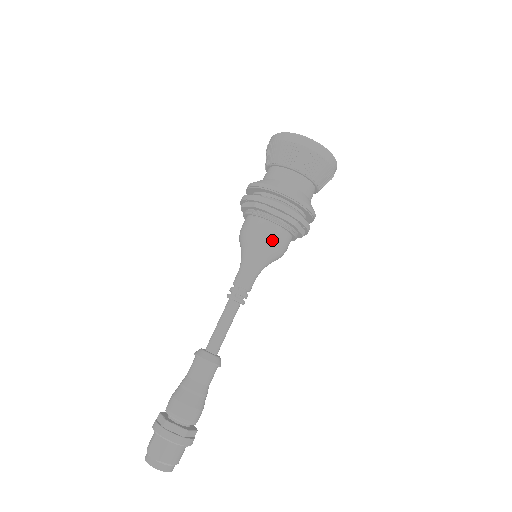
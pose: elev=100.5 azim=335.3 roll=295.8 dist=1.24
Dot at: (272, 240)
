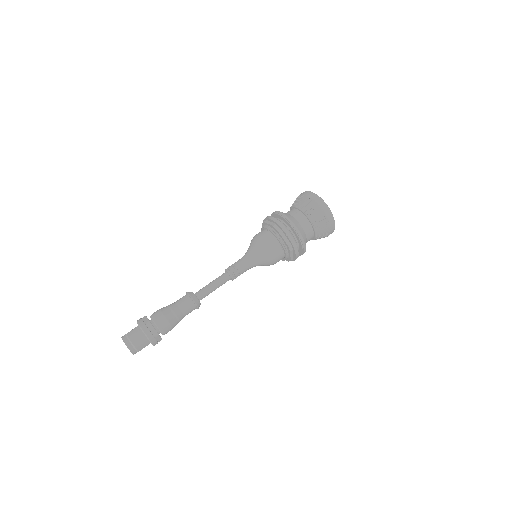
Dot at: (262, 238)
